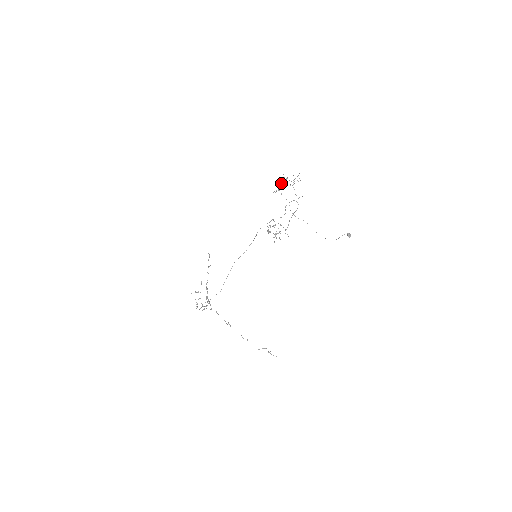
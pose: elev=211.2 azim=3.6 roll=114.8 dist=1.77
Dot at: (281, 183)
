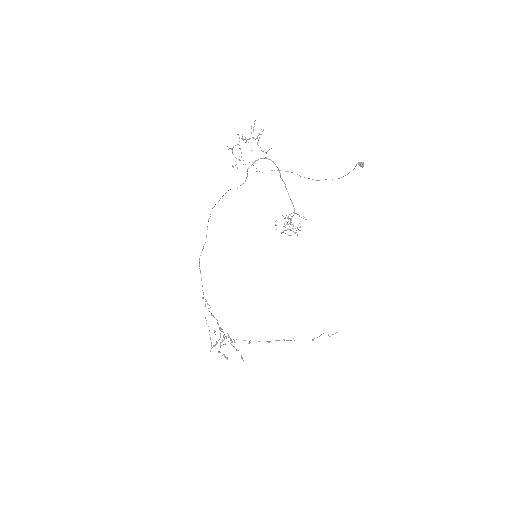
Dot at: occluded
